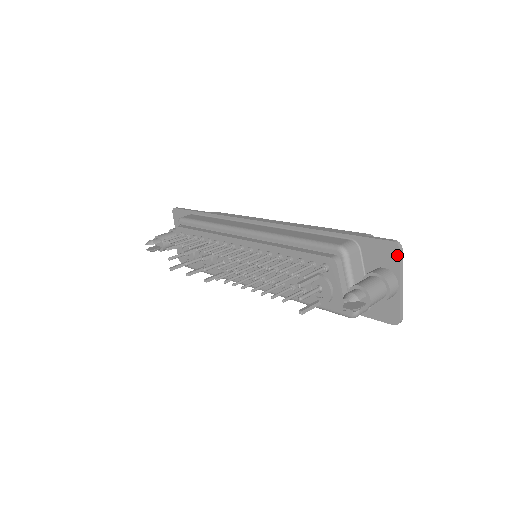
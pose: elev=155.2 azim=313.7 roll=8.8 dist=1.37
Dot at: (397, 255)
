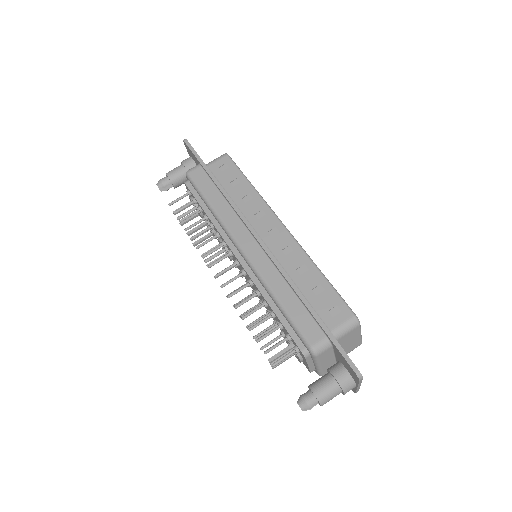
Dot at: (357, 379)
